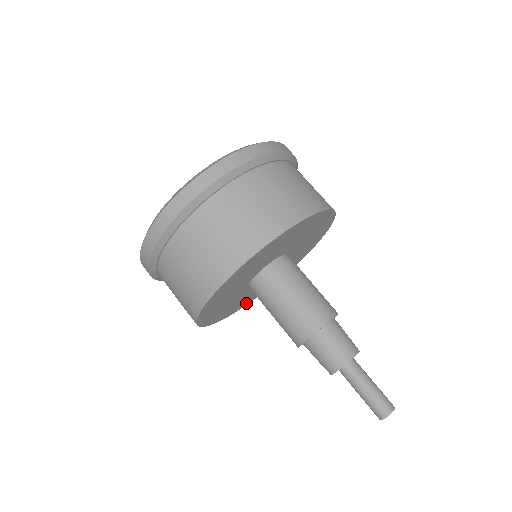
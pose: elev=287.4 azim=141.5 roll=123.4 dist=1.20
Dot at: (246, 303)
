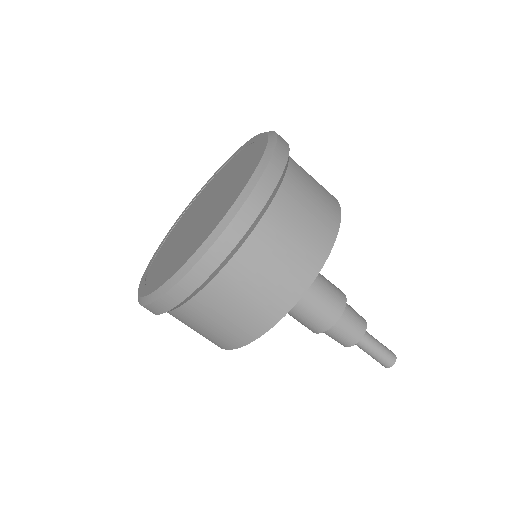
Dot at: occluded
